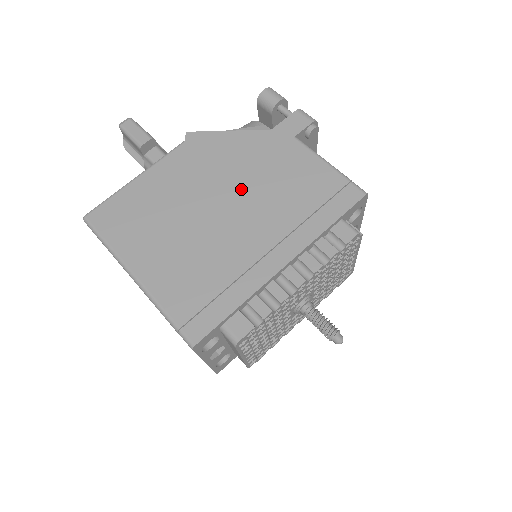
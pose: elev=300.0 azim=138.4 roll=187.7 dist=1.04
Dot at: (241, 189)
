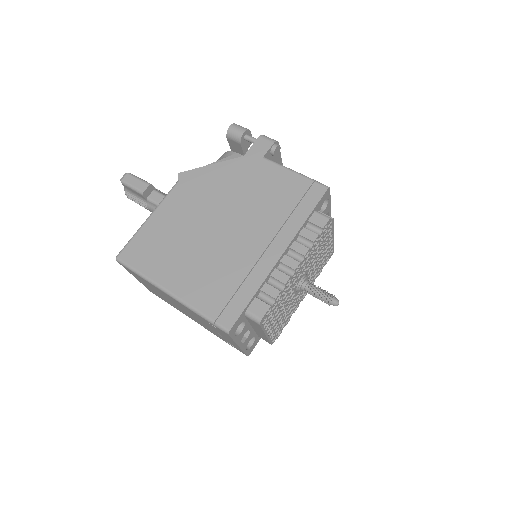
Dot at: (233, 207)
